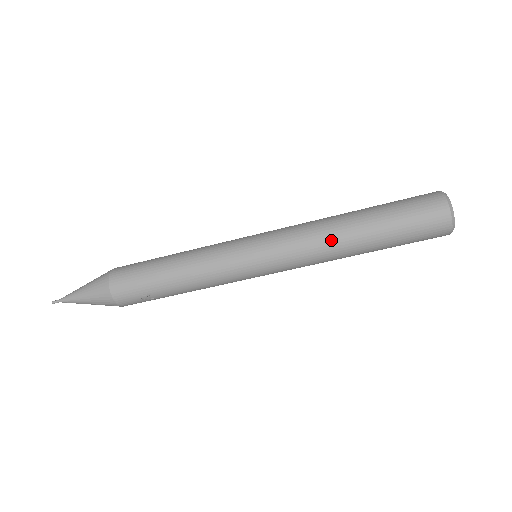
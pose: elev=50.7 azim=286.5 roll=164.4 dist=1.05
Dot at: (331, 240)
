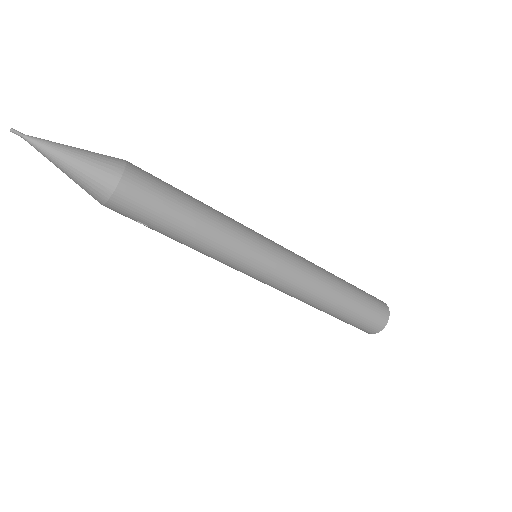
Dot at: (314, 299)
